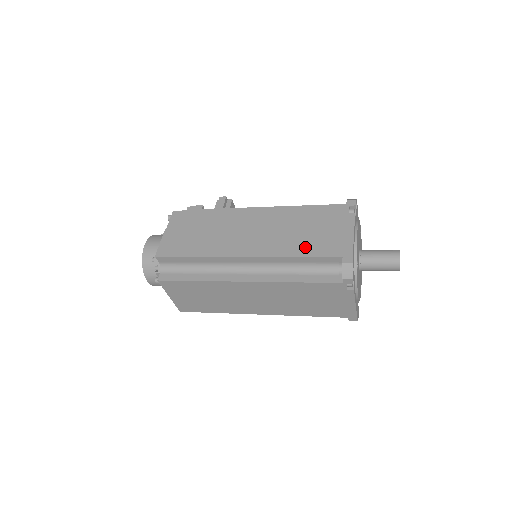
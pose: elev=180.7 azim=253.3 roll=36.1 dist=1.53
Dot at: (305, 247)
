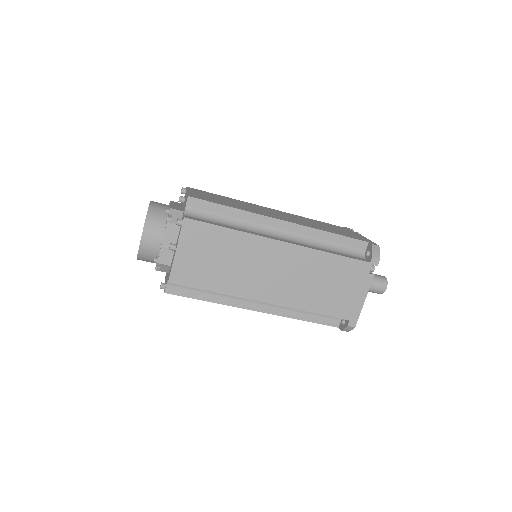
Dot at: (334, 231)
